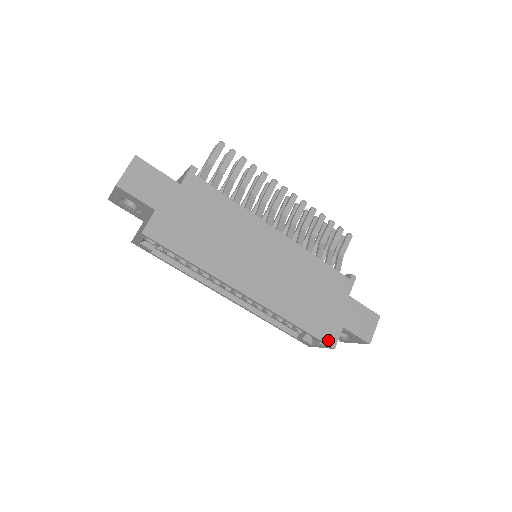
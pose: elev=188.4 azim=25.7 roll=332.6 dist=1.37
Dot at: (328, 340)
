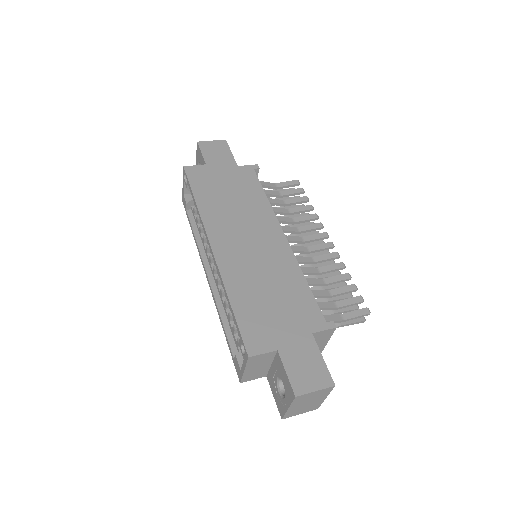
Dot at: (249, 343)
